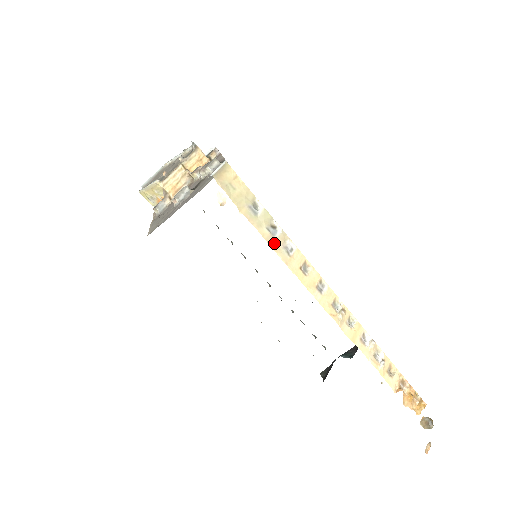
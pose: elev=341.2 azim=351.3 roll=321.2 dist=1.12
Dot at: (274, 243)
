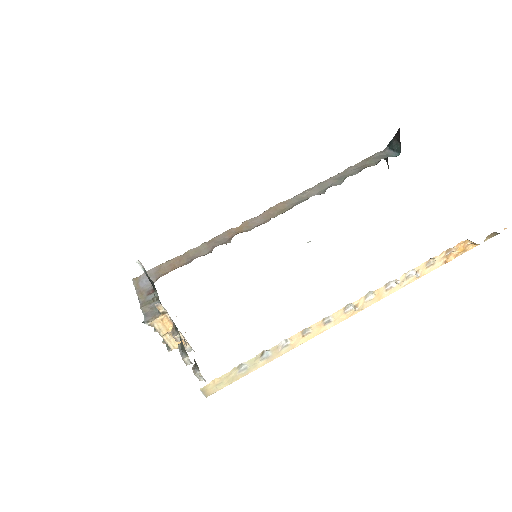
Dot at: (274, 357)
